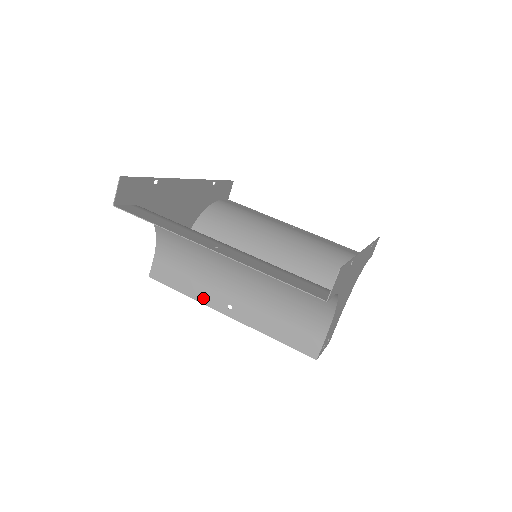
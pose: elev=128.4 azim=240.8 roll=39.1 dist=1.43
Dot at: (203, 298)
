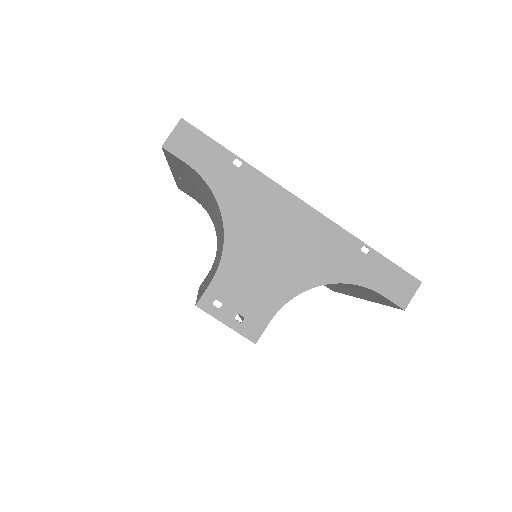
Dot at: occluded
